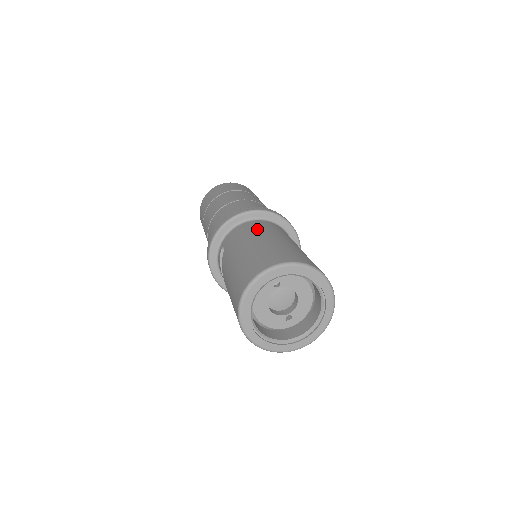
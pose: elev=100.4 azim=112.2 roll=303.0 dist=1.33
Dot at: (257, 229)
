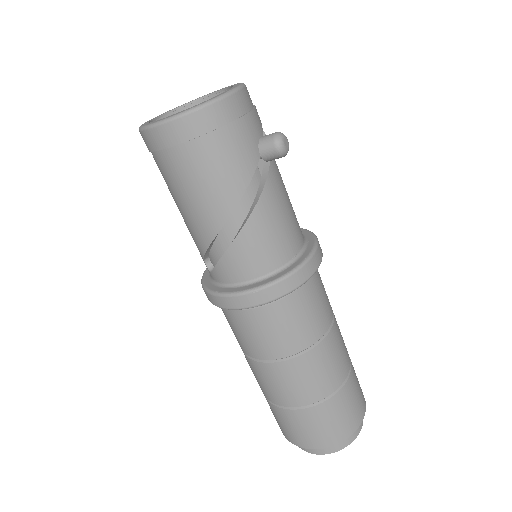
Dot at: occluded
